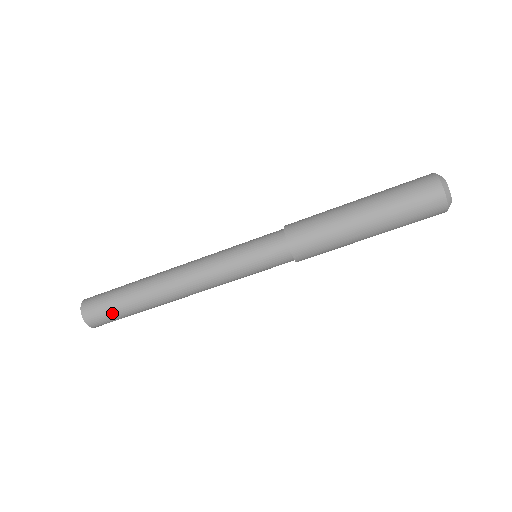
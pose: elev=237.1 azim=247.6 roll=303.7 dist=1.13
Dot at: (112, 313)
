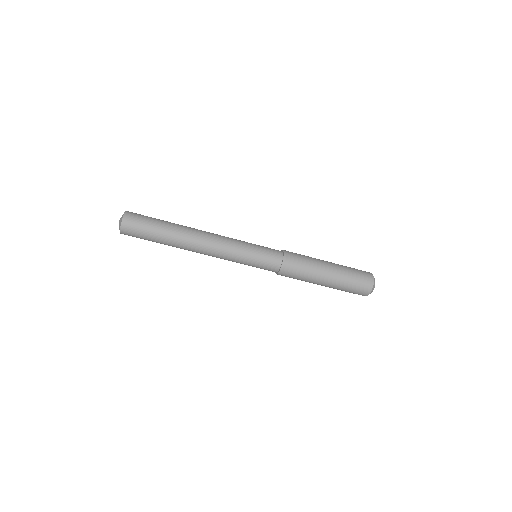
Dot at: (147, 225)
